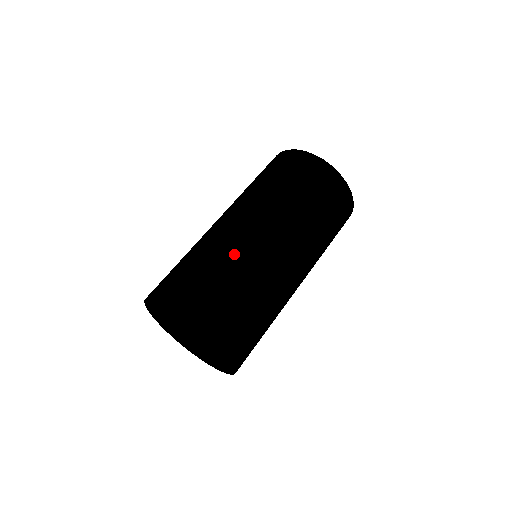
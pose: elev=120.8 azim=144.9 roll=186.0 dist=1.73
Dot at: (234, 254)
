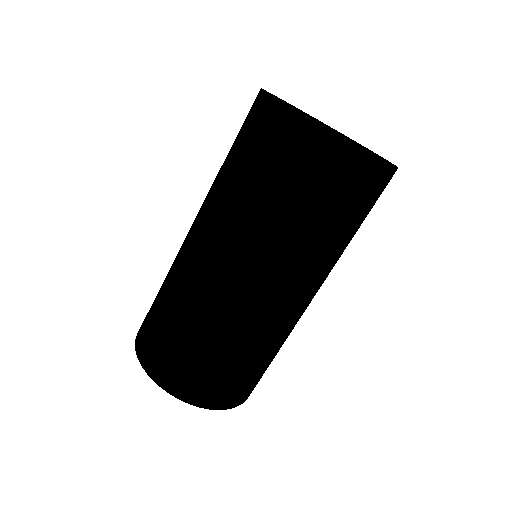
Dot at: (280, 339)
